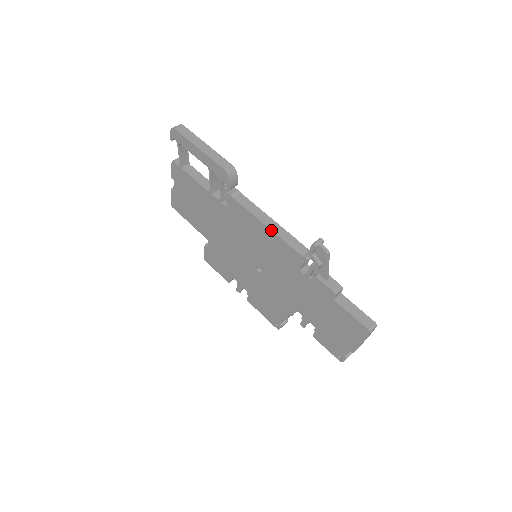
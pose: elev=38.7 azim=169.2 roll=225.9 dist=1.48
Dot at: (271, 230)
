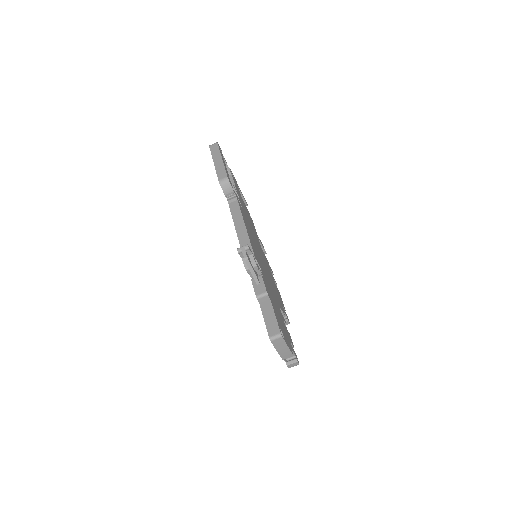
Dot at: (237, 234)
